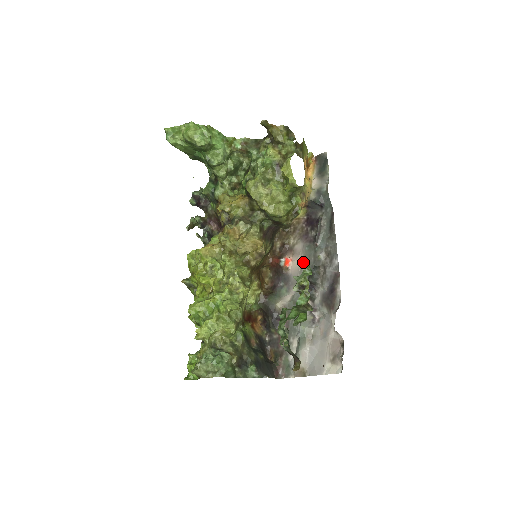
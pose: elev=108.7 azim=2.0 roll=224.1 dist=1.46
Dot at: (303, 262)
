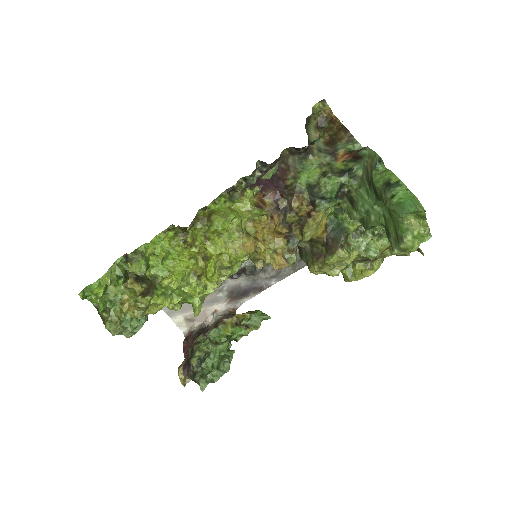
Dot at: occluded
